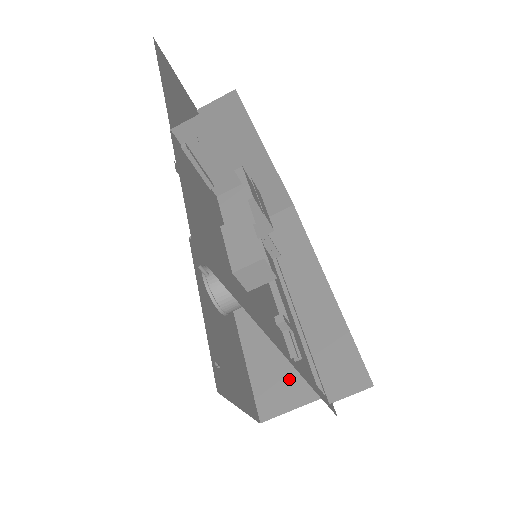
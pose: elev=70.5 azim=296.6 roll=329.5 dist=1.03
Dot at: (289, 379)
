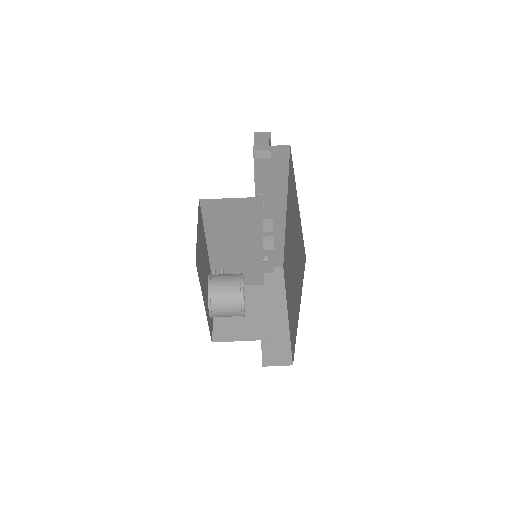
Dot at: occluded
